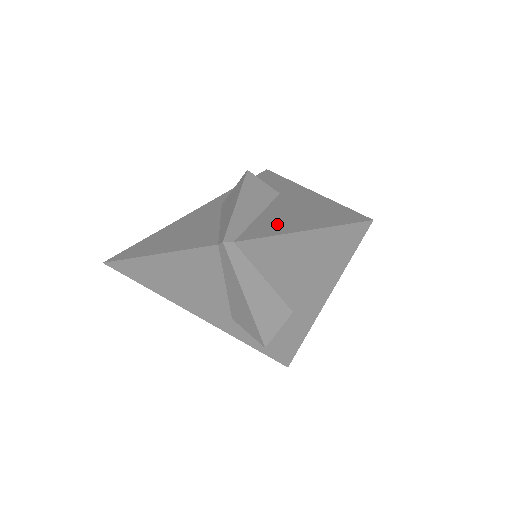
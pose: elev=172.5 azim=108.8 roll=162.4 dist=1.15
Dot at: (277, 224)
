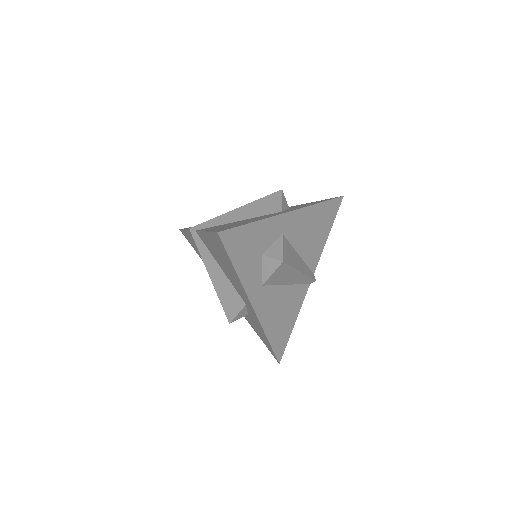
Dot at: (220, 226)
